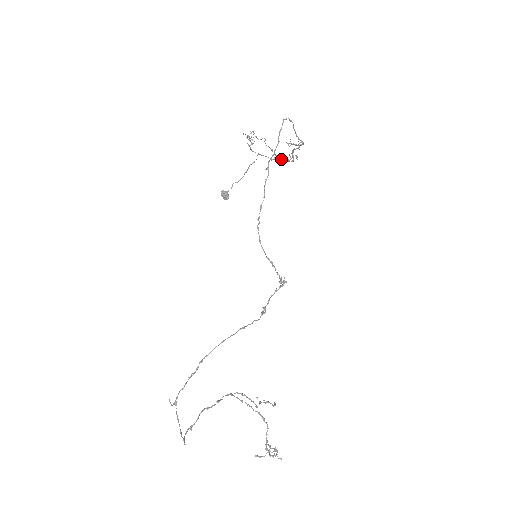
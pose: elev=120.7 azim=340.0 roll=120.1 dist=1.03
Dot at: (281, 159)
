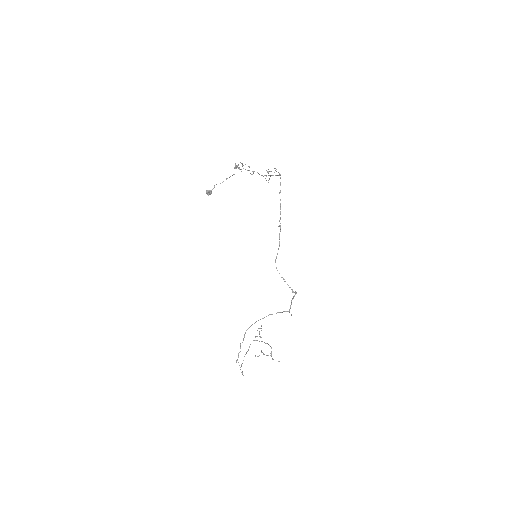
Dot at: occluded
